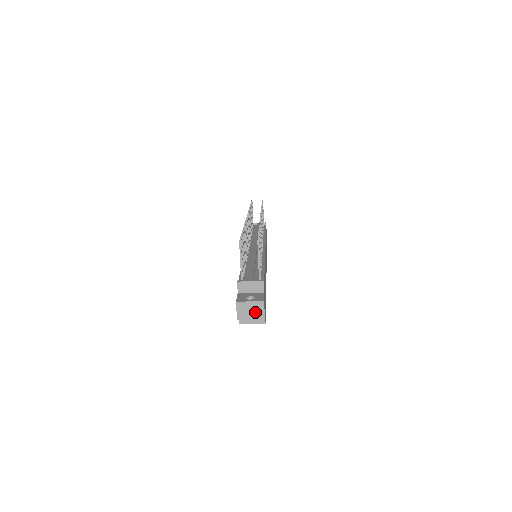
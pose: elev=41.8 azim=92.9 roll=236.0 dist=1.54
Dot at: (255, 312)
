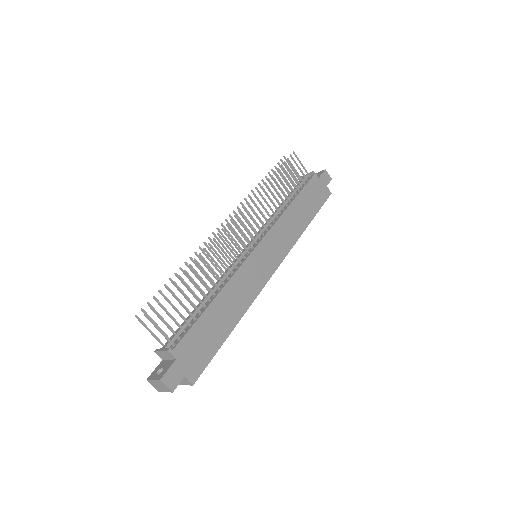
Dot at: (163, 387)
